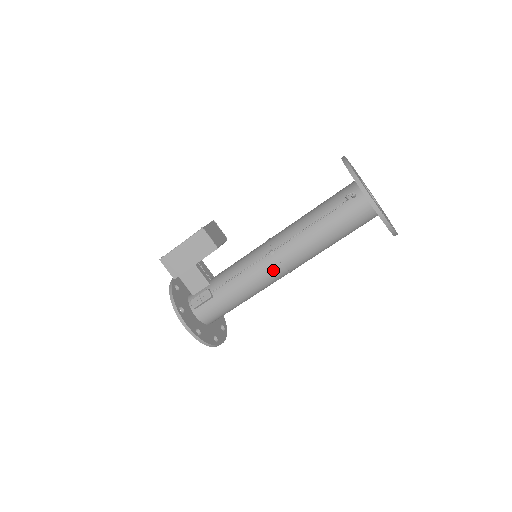
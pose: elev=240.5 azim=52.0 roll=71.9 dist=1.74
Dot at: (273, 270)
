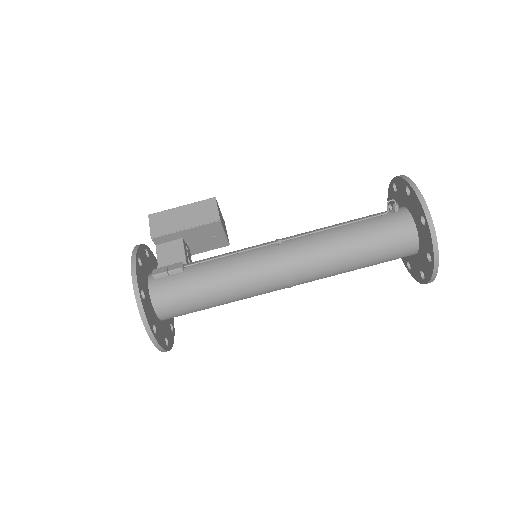
Dot at: (272, 261)
